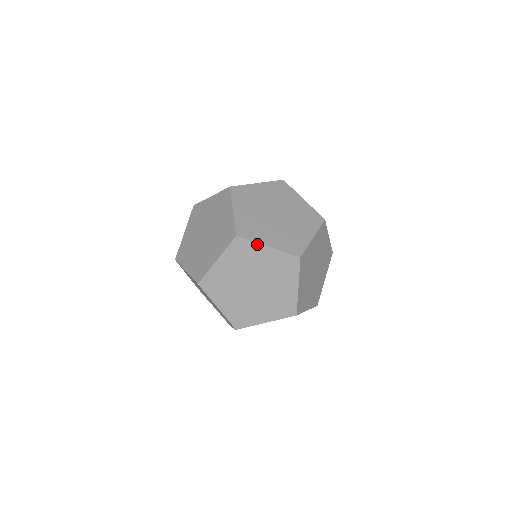
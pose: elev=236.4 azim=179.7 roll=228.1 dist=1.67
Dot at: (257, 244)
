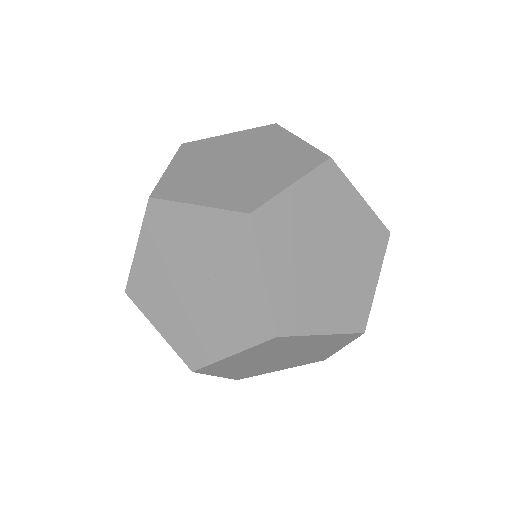
Dot at: (179, 204)
